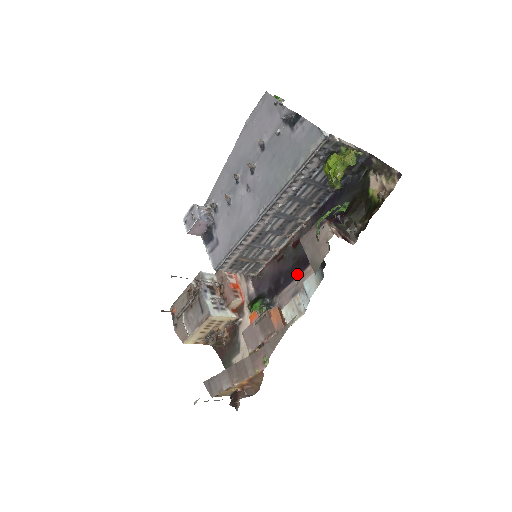
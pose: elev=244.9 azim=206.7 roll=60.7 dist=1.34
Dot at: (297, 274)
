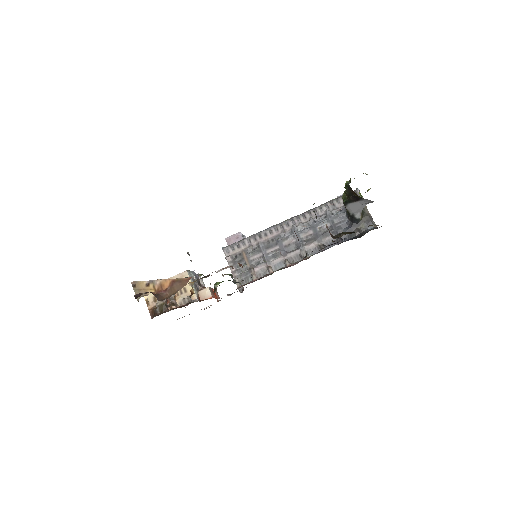
Dot at: occluded
